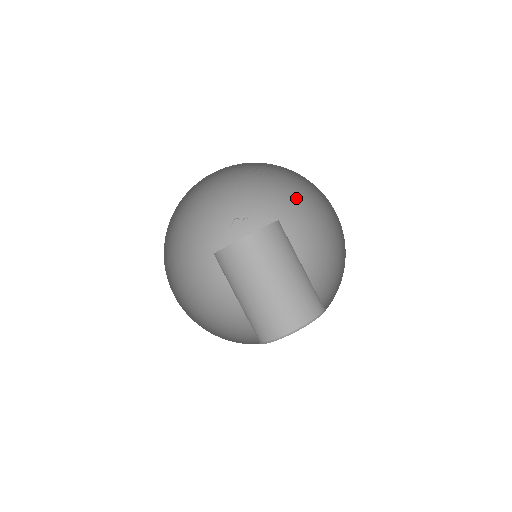
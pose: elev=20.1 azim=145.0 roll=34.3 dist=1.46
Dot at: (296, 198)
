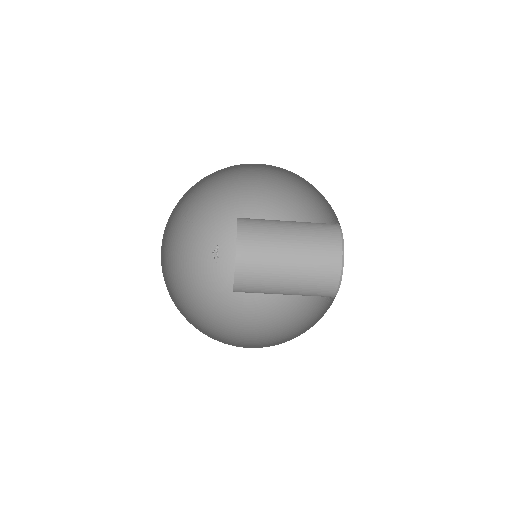
Dot at: (225, 171)
